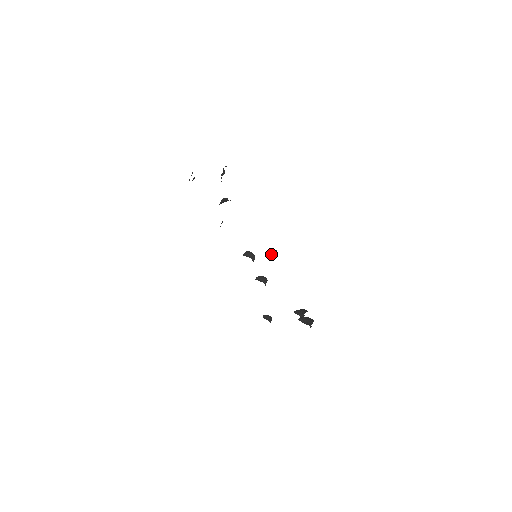
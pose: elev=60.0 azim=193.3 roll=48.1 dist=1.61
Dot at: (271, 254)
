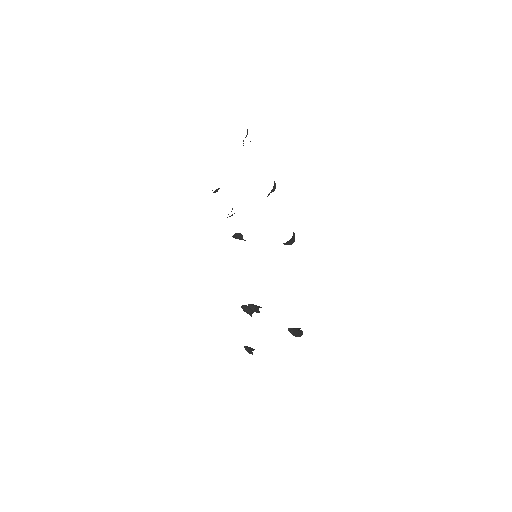
Dot at: (272, 189)
